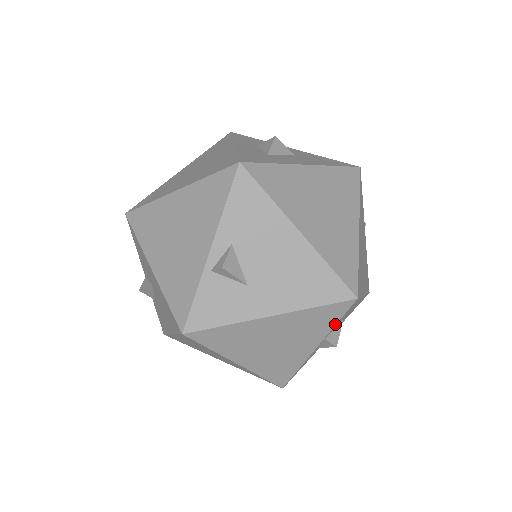
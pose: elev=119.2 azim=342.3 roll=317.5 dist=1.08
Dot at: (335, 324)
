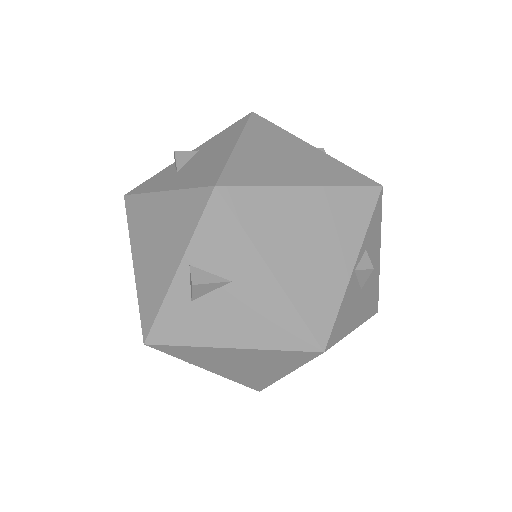
Dot at: (195, 228)
